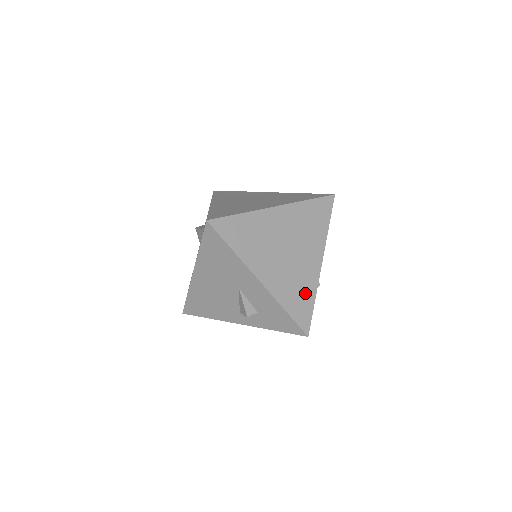
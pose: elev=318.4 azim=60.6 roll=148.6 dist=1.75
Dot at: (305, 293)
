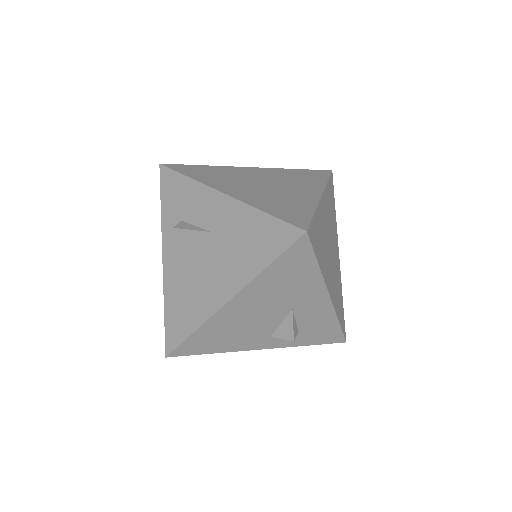
Dot at: (340, 294)
